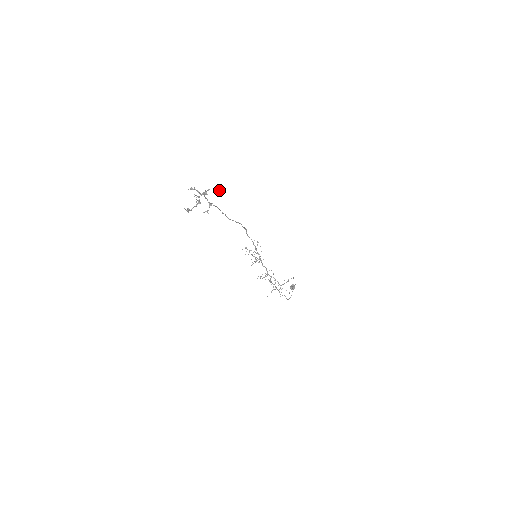
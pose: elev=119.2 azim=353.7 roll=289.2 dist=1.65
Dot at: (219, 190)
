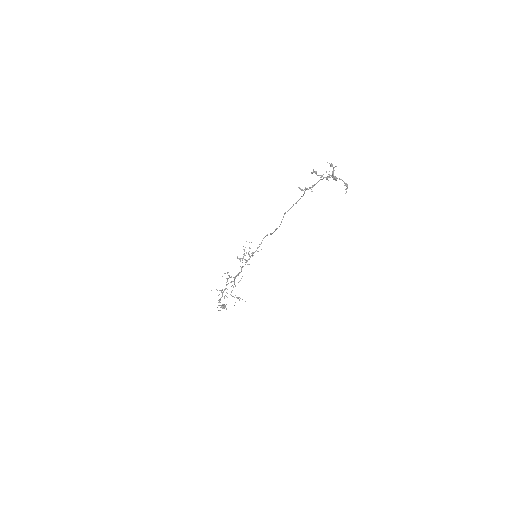
Dot at: (346, 188)
